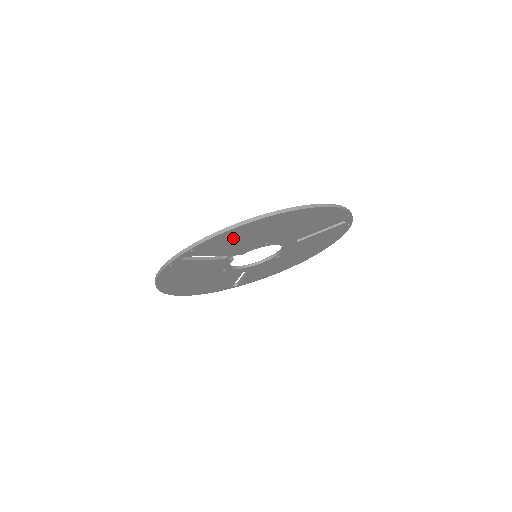
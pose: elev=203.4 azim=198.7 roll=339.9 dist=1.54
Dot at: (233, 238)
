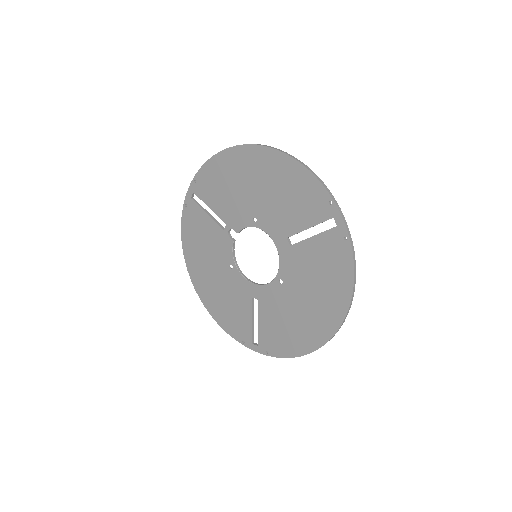
Dot at: (221, 178)
